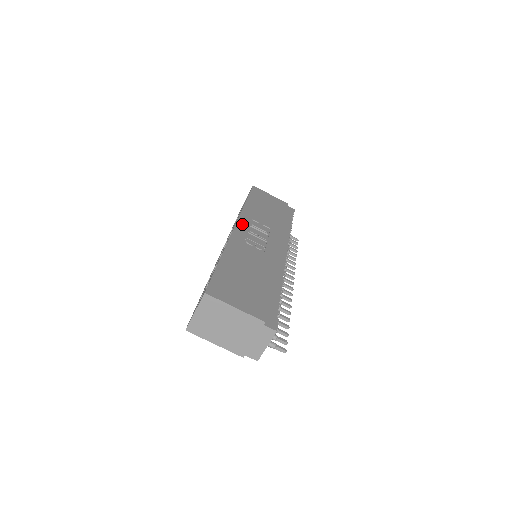
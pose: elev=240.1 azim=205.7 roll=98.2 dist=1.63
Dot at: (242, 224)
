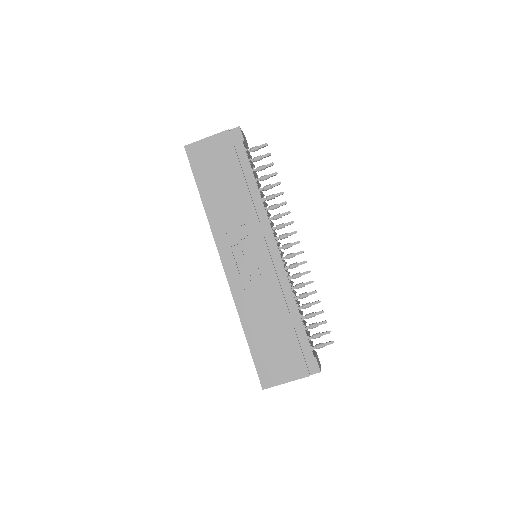
Dot at: (225, 256)
